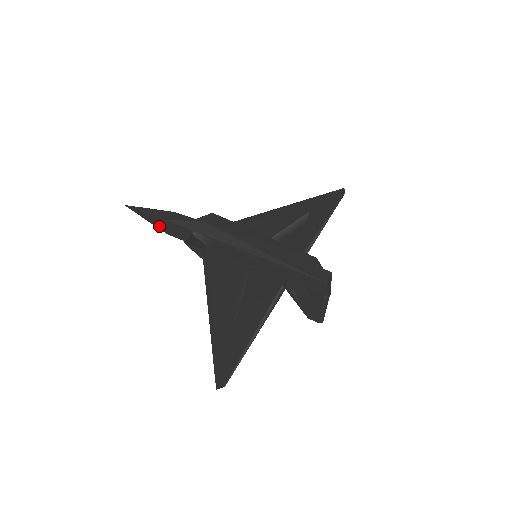
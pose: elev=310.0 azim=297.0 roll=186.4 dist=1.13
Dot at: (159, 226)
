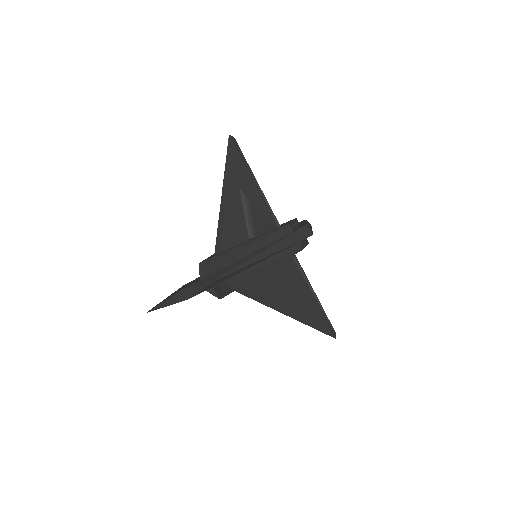
Dot at: occluded
